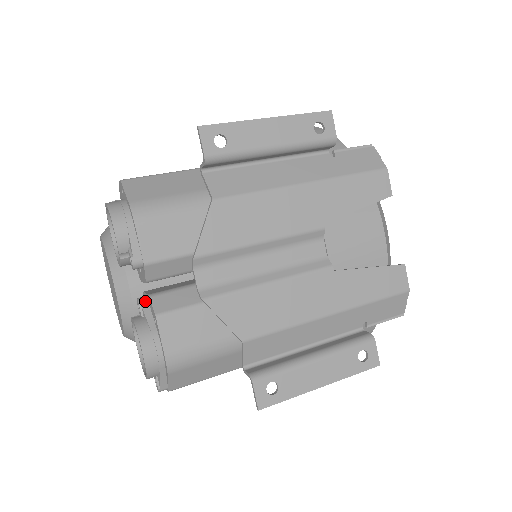
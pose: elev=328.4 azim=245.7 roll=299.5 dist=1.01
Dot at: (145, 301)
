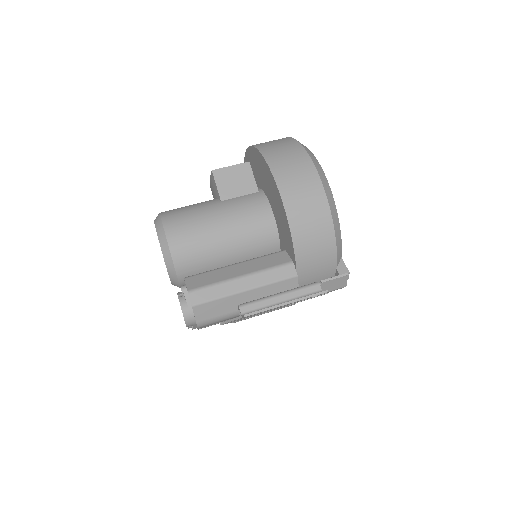
Dot at: occluded
